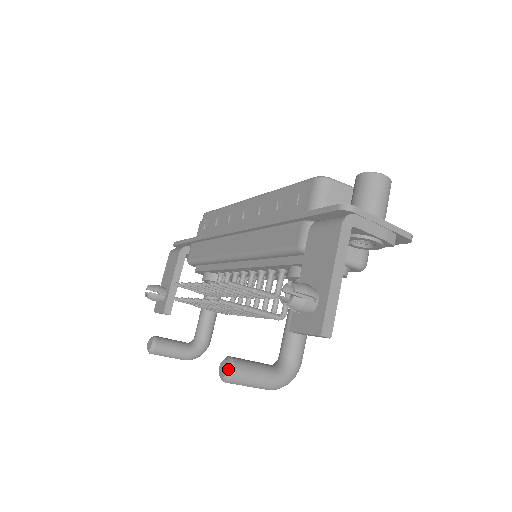
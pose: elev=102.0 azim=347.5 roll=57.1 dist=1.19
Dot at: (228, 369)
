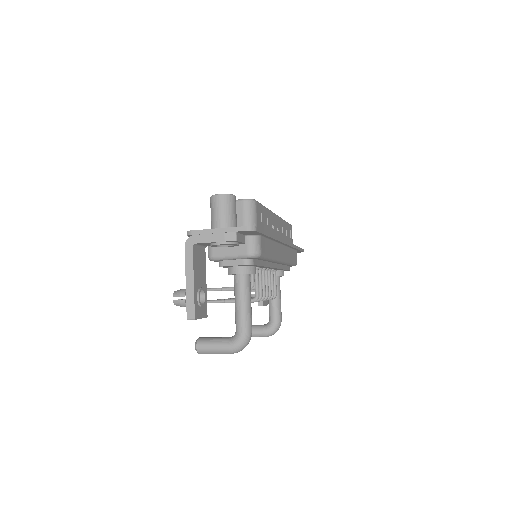
Dot at: (195, 346)
